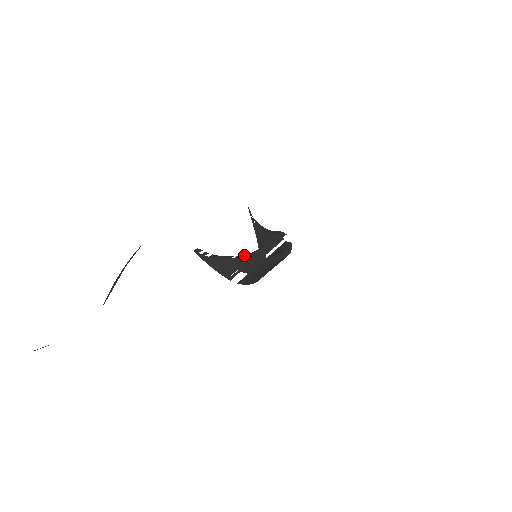
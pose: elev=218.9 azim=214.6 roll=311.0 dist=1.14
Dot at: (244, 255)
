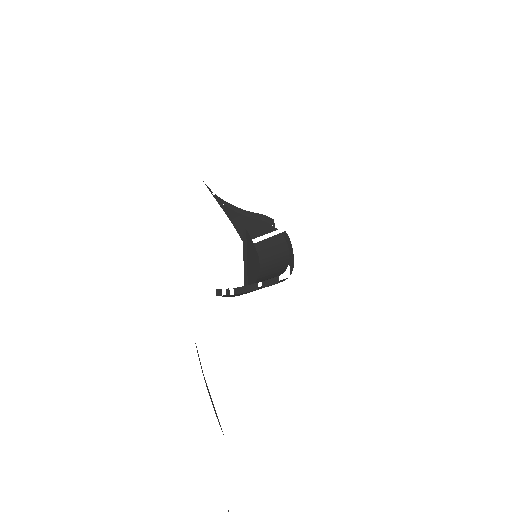
Dot at: (270, 282)
